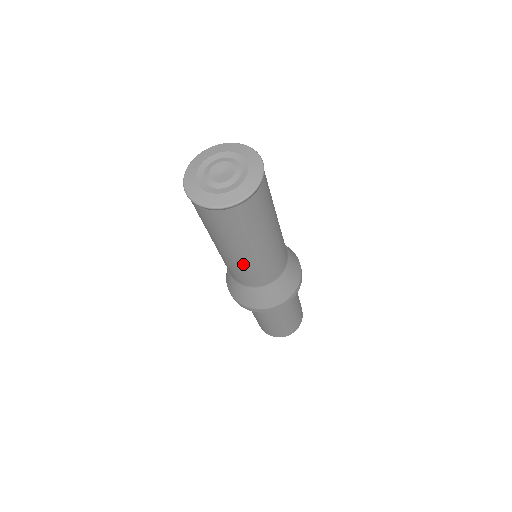
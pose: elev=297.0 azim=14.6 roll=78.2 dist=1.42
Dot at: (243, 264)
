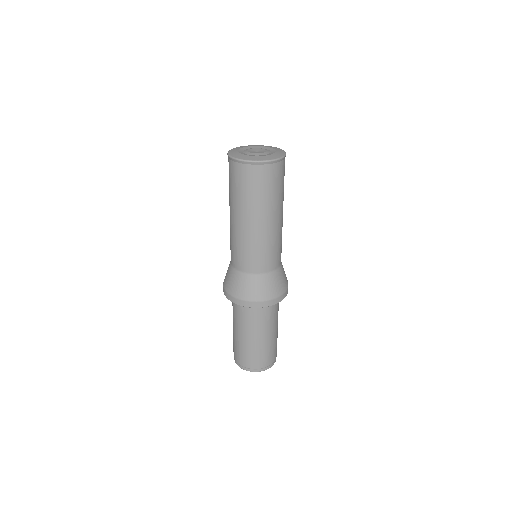
Dot at: (239, 235)
